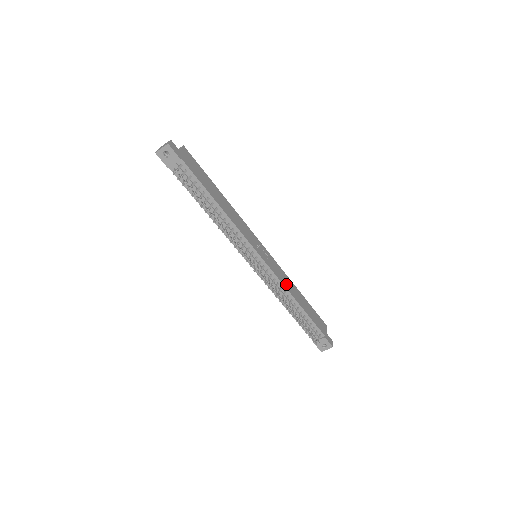
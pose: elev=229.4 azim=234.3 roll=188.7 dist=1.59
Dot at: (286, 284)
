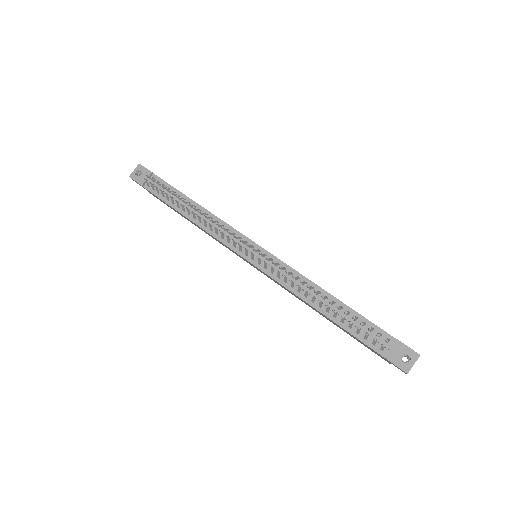
Dot at: occluded
